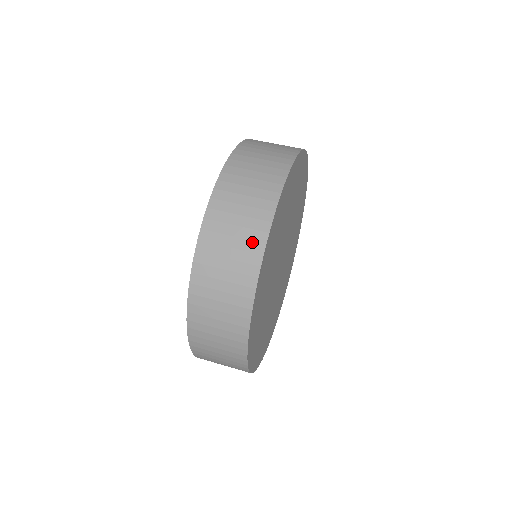
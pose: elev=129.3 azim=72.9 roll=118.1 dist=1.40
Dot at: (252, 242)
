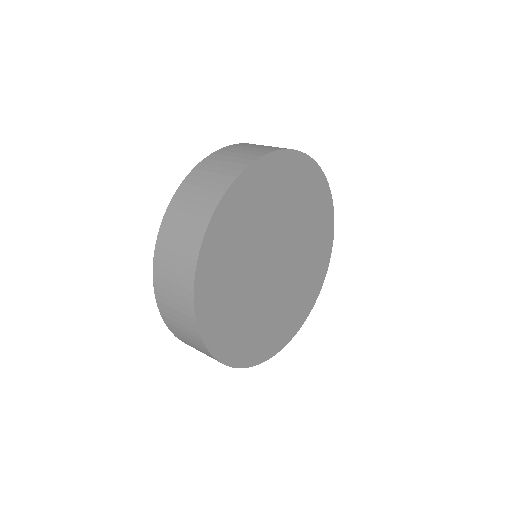
Dot at: (185, 289)
